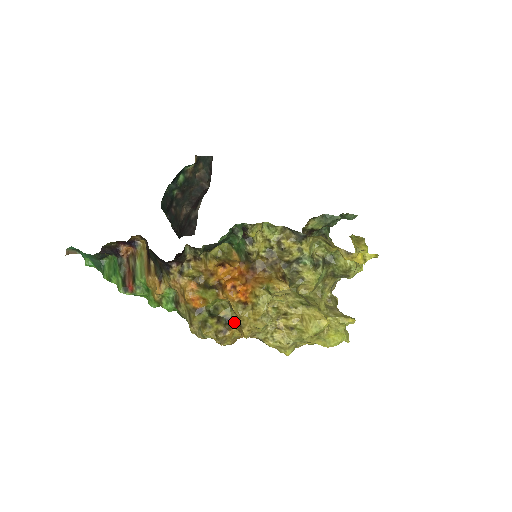
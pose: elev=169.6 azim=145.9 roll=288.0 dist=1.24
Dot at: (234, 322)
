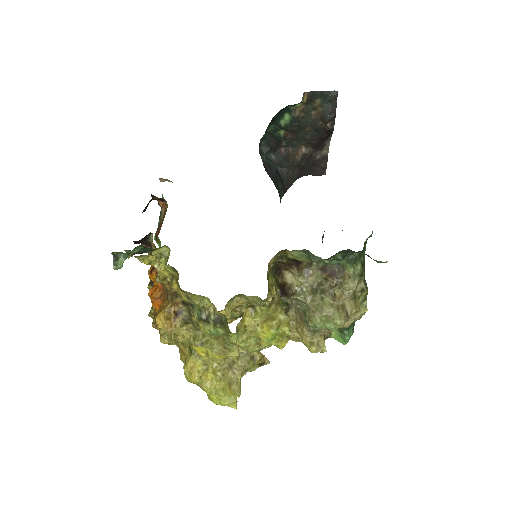
Dot at: occluded
